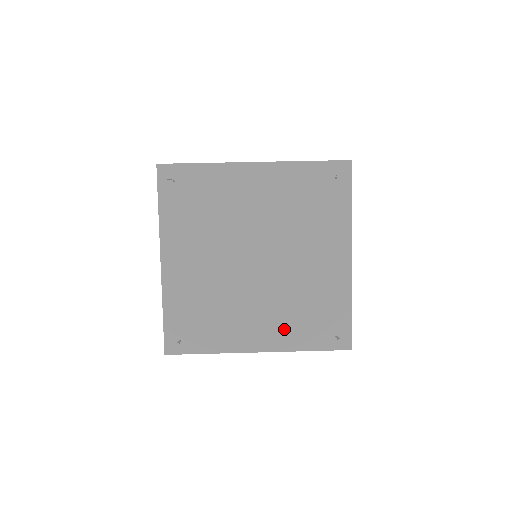
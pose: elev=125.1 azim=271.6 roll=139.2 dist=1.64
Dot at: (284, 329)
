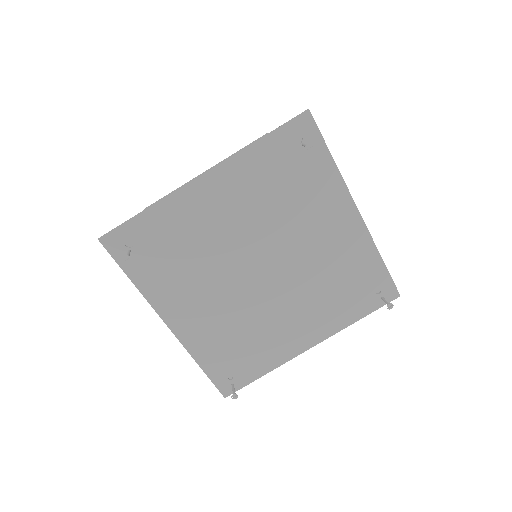
Dot at: (325, 315)
